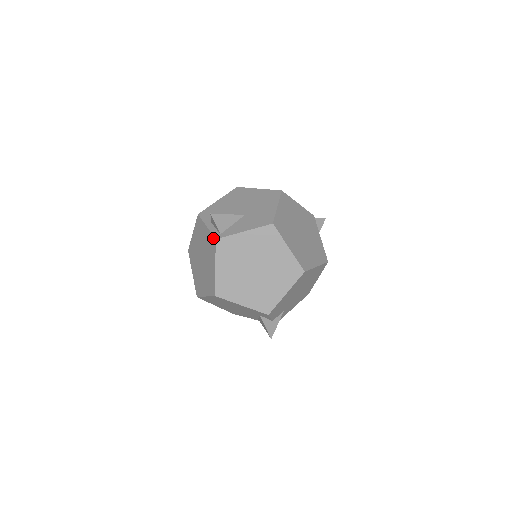
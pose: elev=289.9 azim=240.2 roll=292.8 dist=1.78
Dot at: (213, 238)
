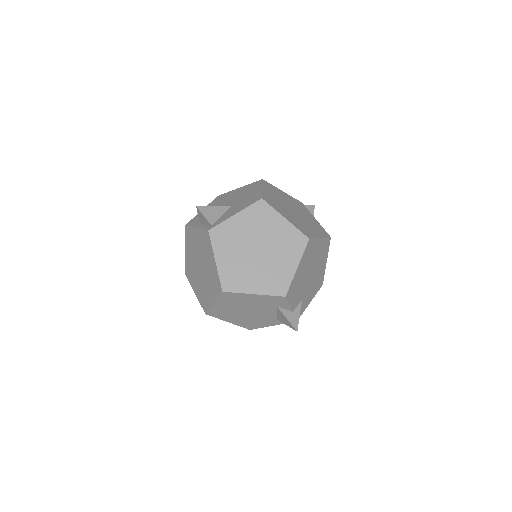
Dot at: (205, 232)
